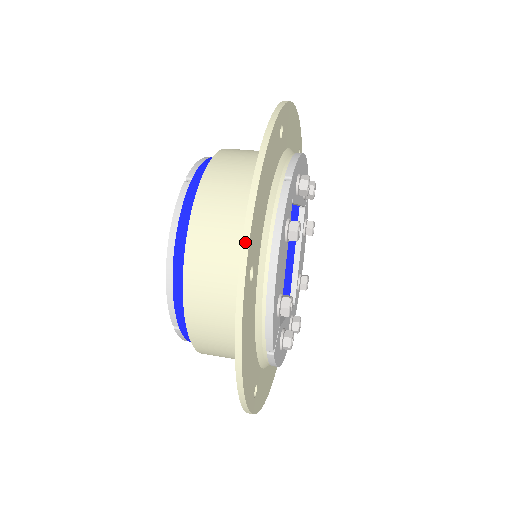
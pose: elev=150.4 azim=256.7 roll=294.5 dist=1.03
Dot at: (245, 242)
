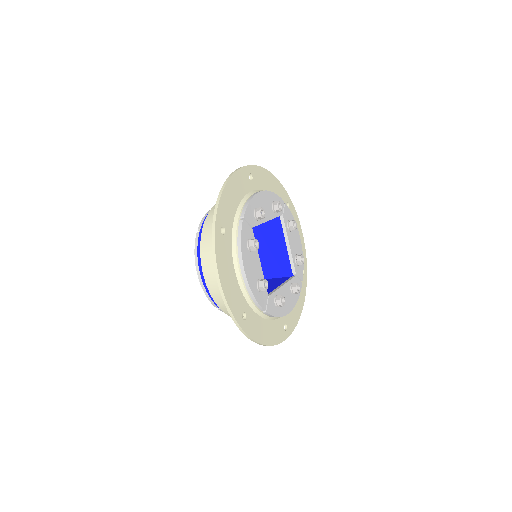
Dot at: (254, 165)
